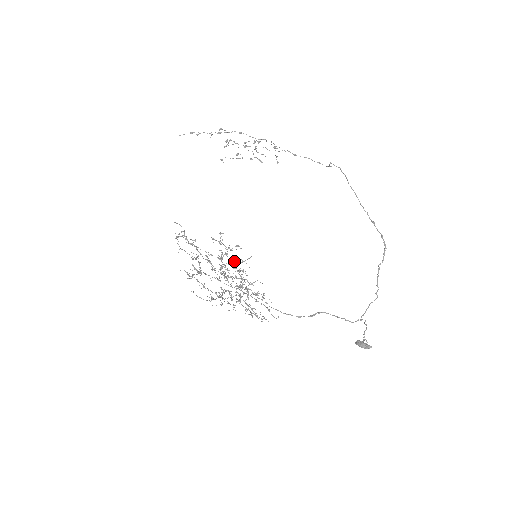
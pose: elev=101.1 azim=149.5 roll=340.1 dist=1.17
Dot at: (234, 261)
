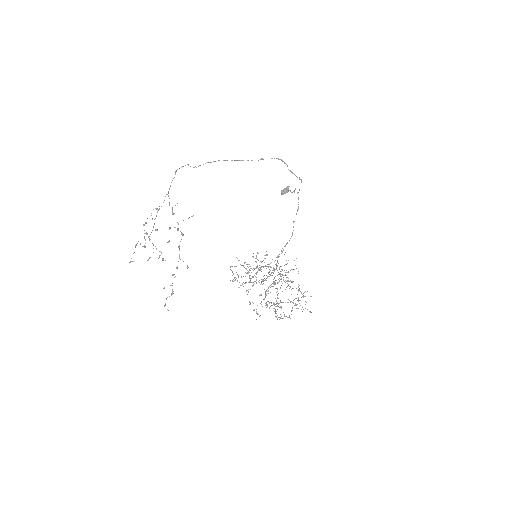
Dot at: occluded
